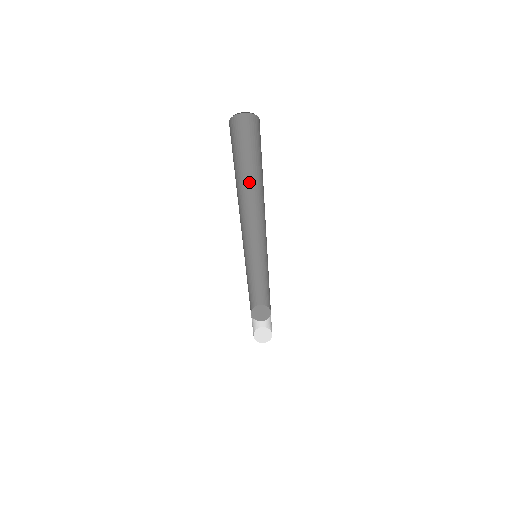
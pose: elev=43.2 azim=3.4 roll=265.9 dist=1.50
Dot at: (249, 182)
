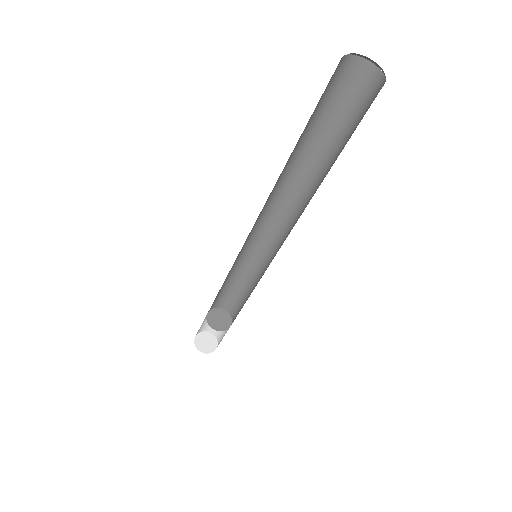
Dot at: (287, 161)
